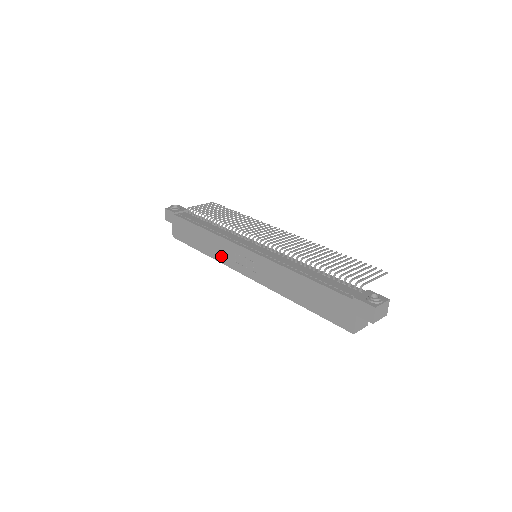
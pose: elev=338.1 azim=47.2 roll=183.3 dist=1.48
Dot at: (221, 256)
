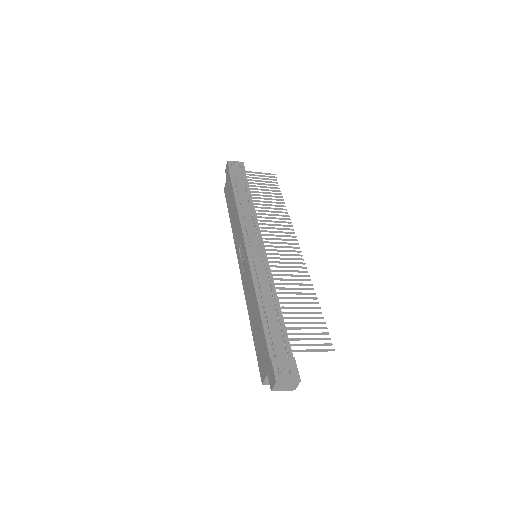
Dot at: (235, 236)
